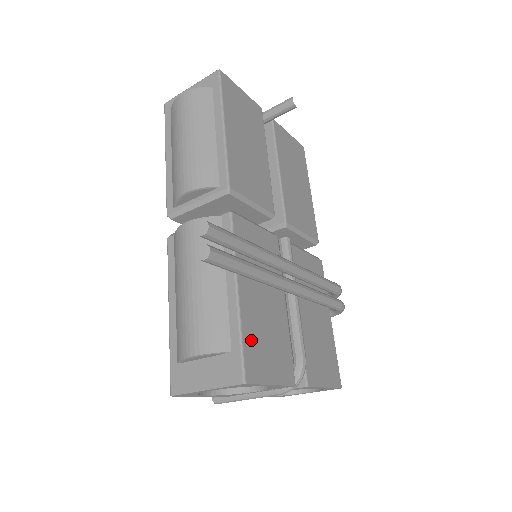
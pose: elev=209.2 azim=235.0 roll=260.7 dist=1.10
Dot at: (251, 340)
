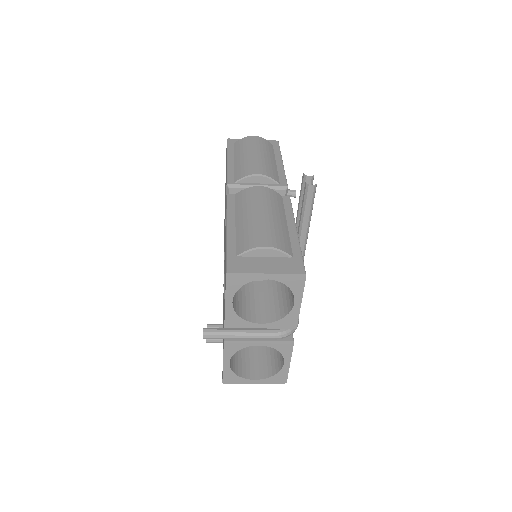
Dot at: occluded
